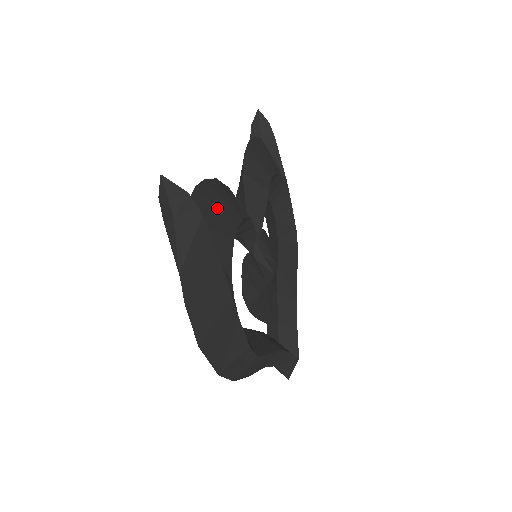
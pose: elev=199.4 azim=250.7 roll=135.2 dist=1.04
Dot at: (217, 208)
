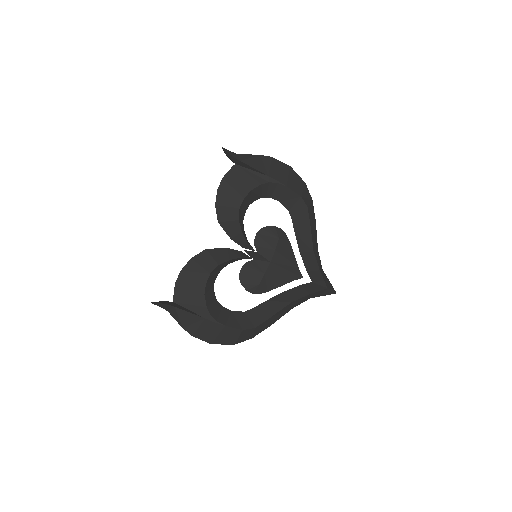
Dot at: (190, 284)
